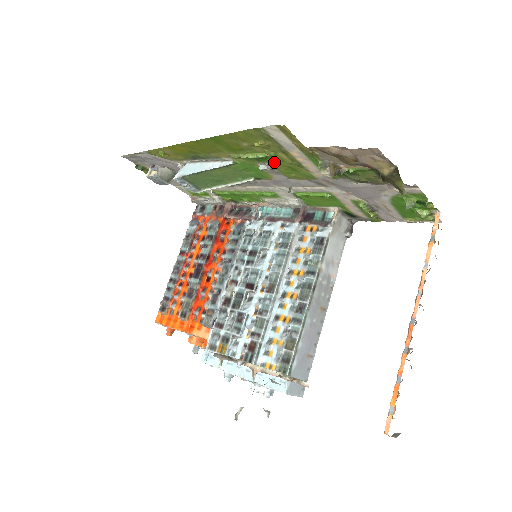
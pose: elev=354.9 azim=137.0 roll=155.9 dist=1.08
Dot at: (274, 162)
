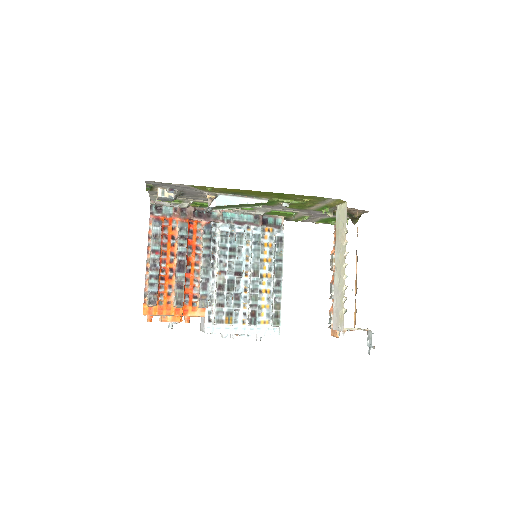
Dot at: (296, 204)
